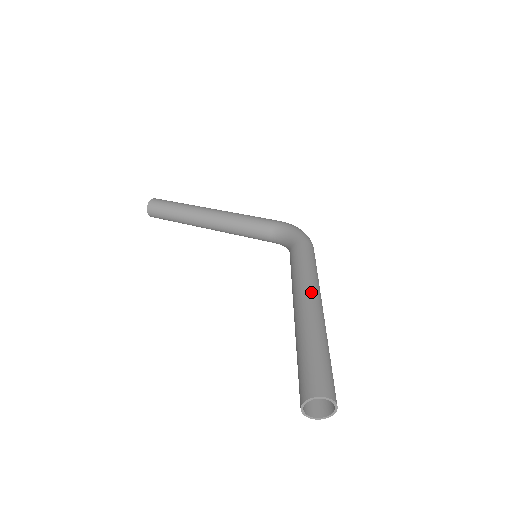
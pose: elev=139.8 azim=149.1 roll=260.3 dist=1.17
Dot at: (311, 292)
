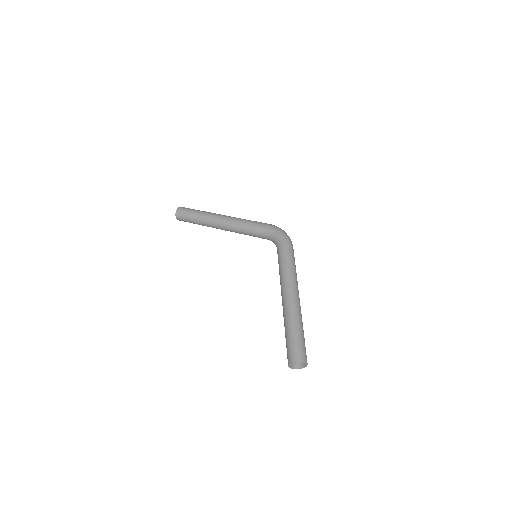
Dot at: (291, 289)
